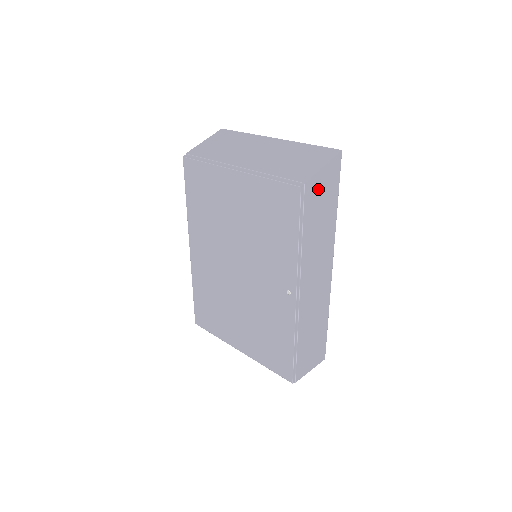
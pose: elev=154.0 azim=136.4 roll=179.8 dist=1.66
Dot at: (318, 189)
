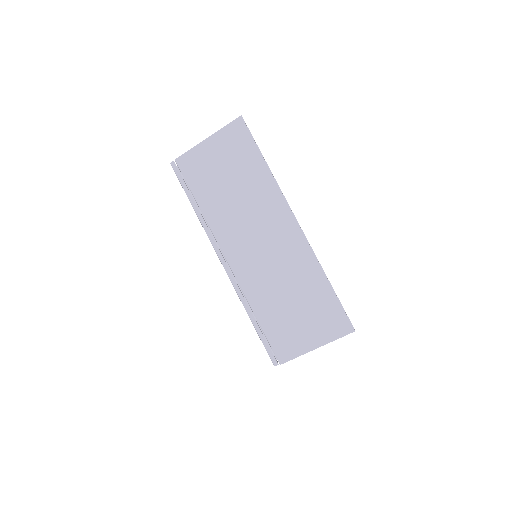
Dot at: occluded
